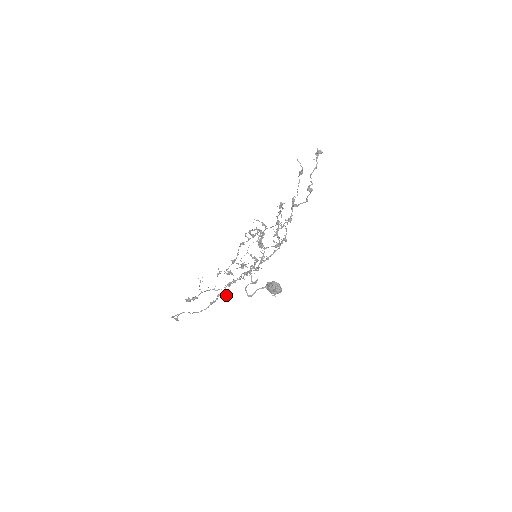
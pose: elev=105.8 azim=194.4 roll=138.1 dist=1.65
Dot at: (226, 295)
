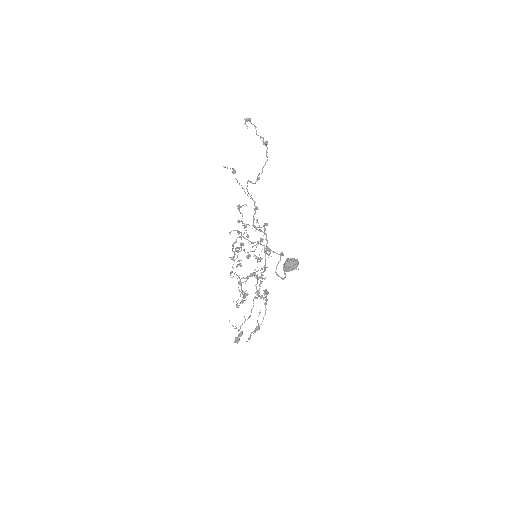
Dot at: (267, 294)
